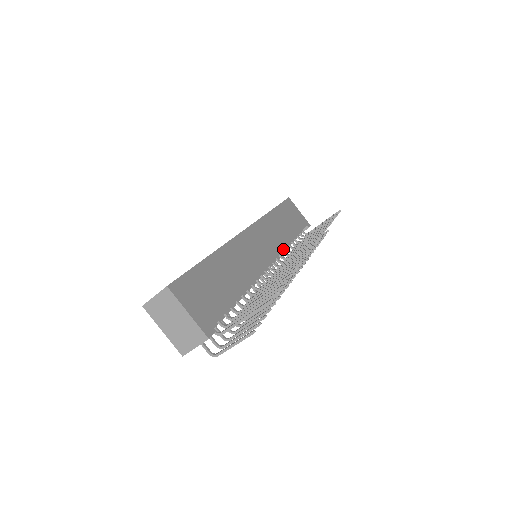
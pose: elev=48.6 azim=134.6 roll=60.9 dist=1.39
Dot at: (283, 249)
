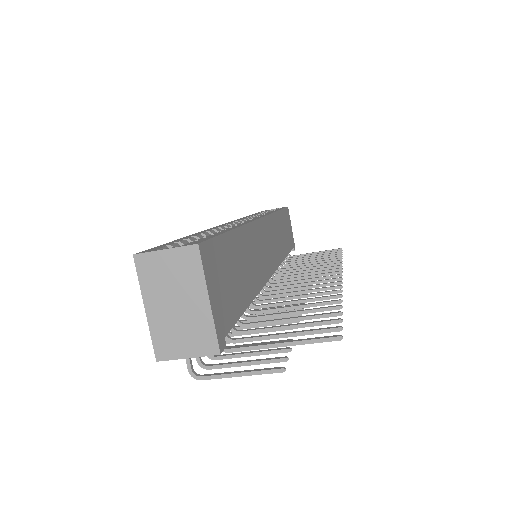
Dot at: (280, 262)
